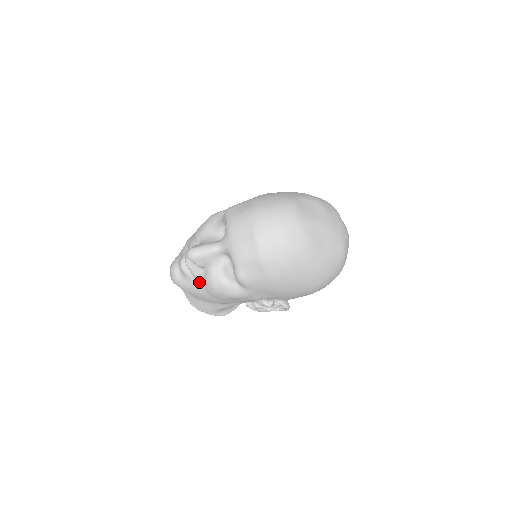
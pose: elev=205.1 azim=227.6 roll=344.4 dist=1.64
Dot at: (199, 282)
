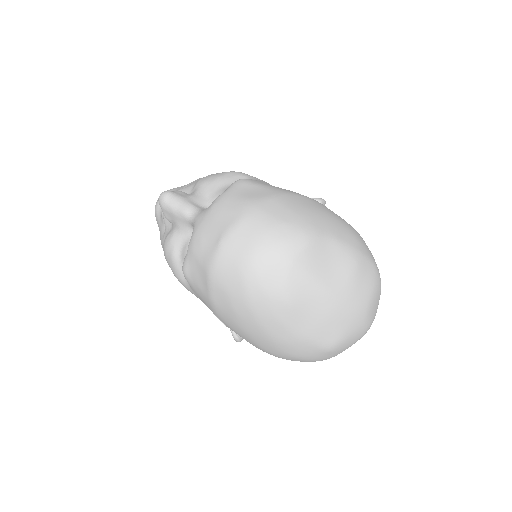
Dot at: (165, 233)
